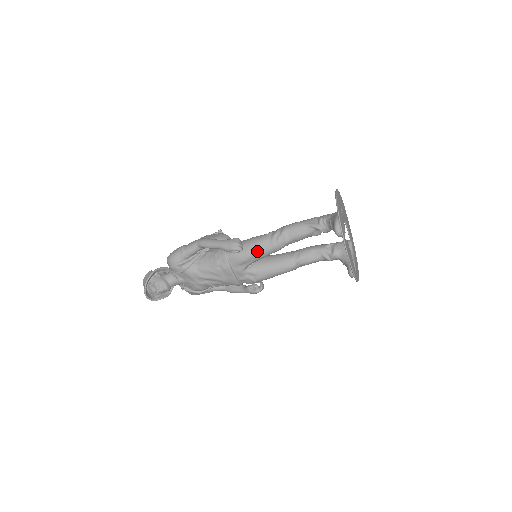
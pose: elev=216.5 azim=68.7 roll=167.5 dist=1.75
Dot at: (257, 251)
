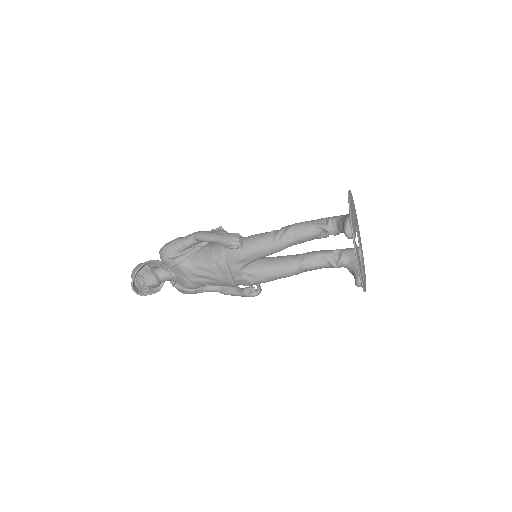
Dot at: (258, 249)
